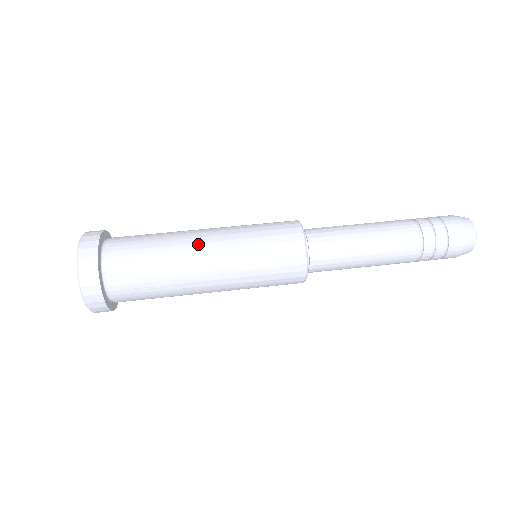
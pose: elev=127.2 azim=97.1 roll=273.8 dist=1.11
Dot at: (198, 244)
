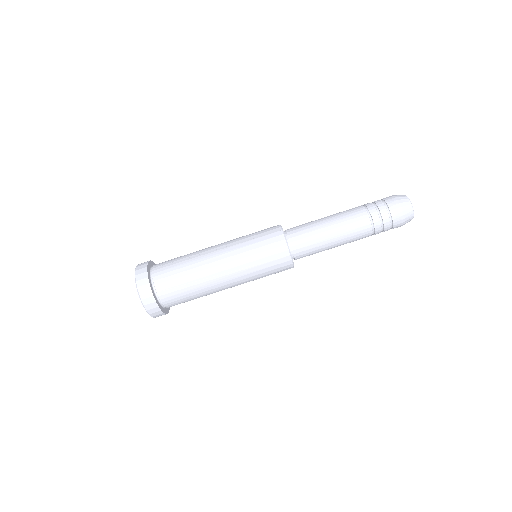
Dot at: (223, 286)
